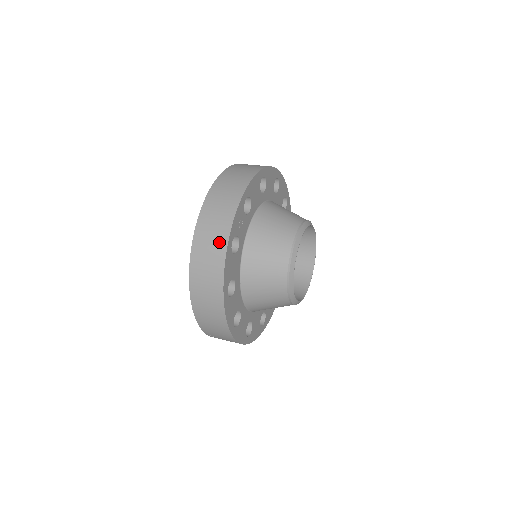
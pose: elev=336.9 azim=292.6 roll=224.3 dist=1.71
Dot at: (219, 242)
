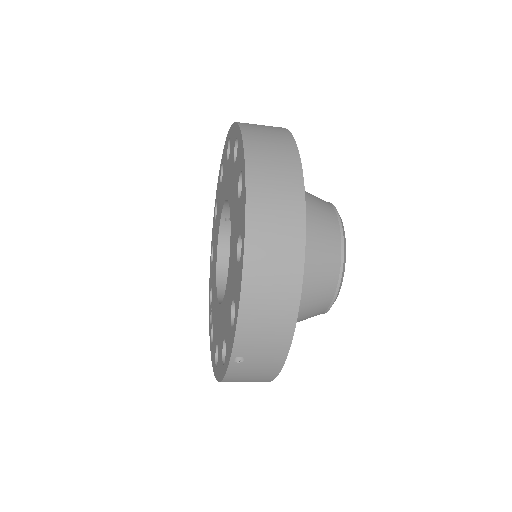
Dot at: (289, 173)
